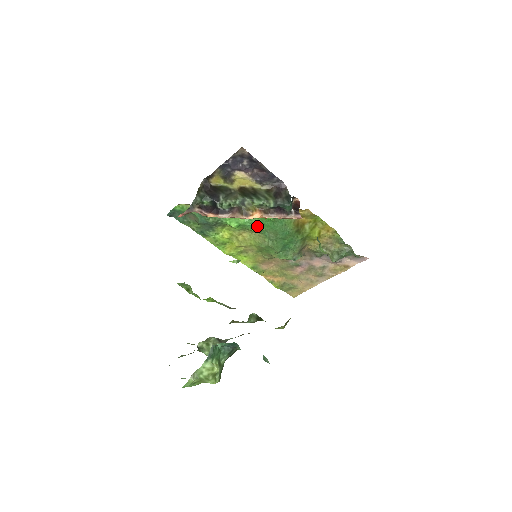
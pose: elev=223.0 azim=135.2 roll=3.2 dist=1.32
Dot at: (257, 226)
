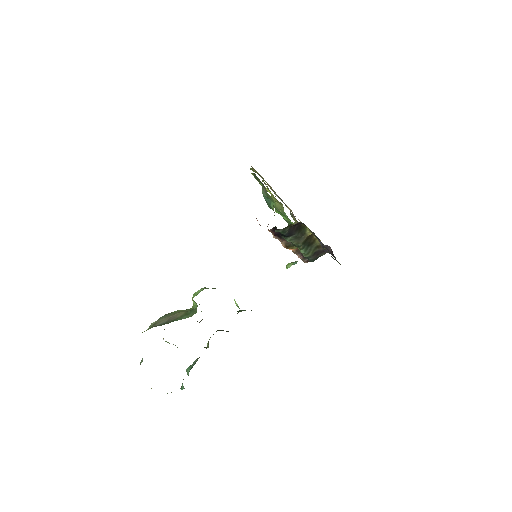
Dot at: occluded
